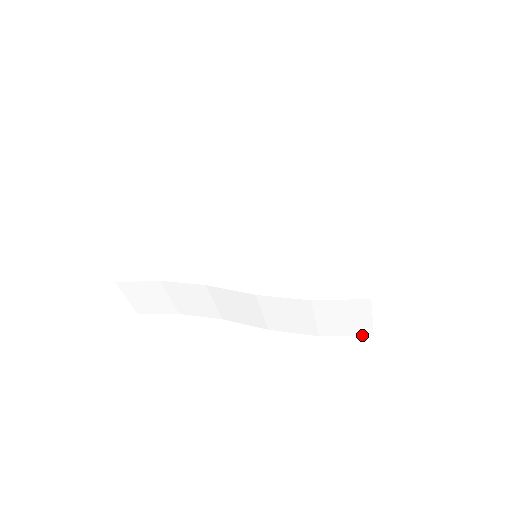
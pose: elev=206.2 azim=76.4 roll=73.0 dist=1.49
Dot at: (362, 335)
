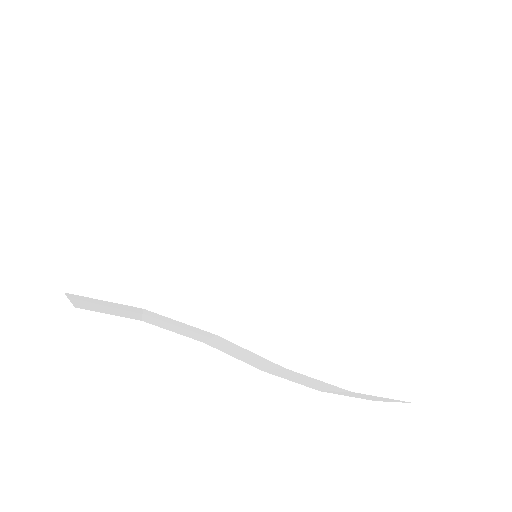
Dot at: occluded
